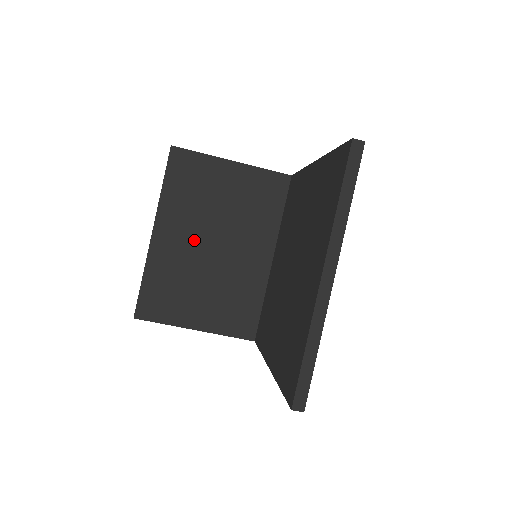
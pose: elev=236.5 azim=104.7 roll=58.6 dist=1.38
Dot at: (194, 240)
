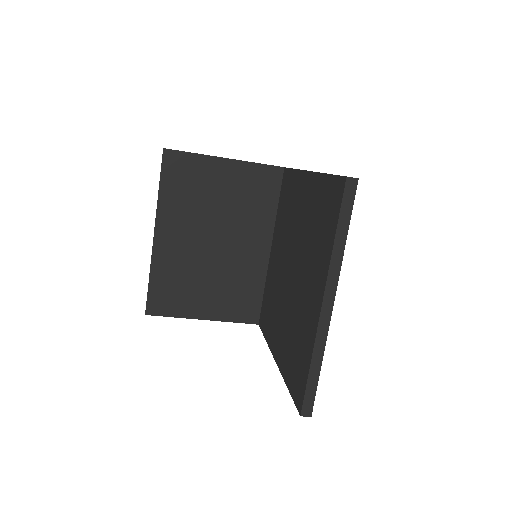
Dot at: (195, 238)
